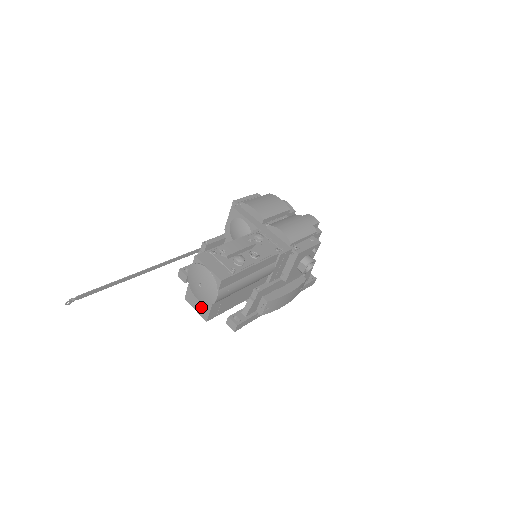
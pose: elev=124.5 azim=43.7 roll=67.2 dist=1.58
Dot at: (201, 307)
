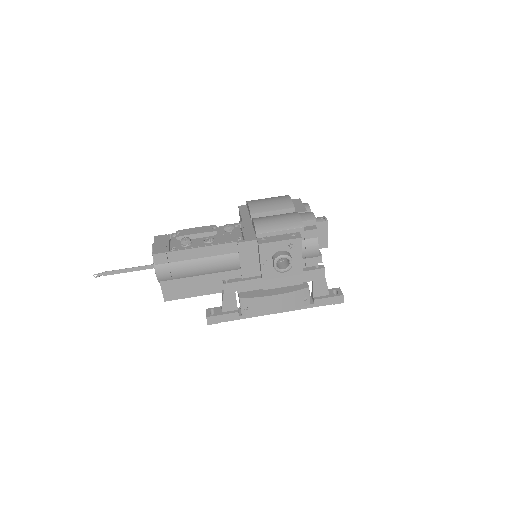
Dot at: occluded
